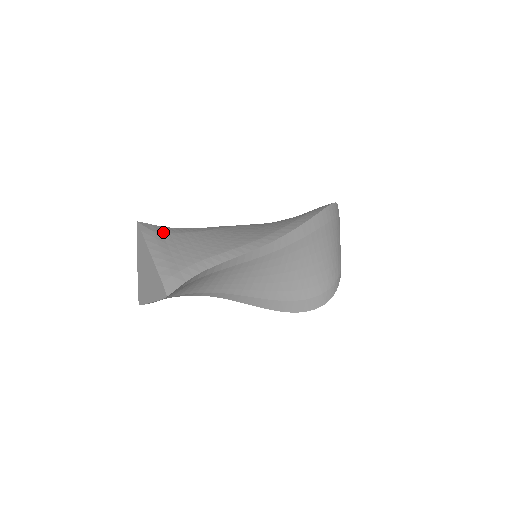
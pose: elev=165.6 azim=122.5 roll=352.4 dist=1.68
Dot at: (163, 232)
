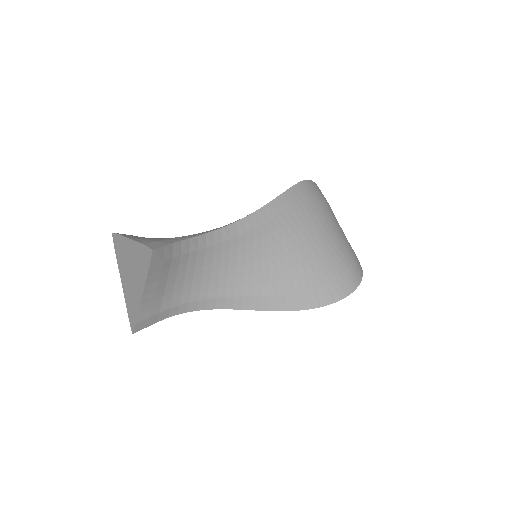
Dot at: occluded
